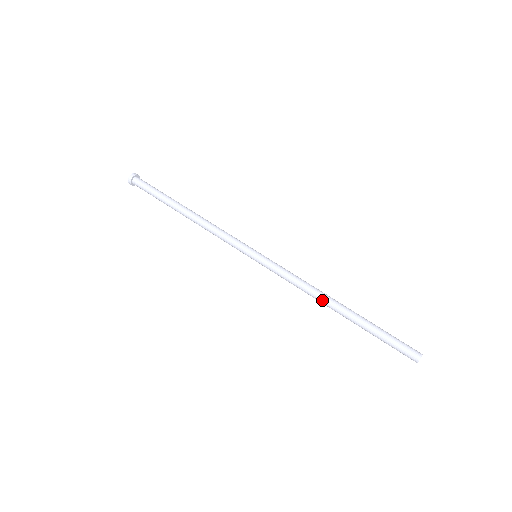
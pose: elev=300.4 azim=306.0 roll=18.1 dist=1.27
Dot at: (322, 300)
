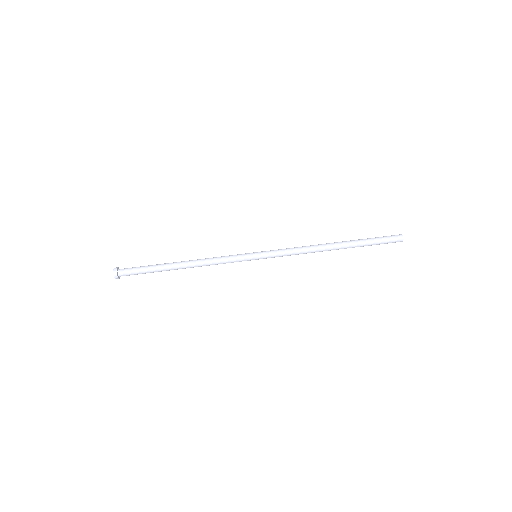
Dot at: (322, 251)
